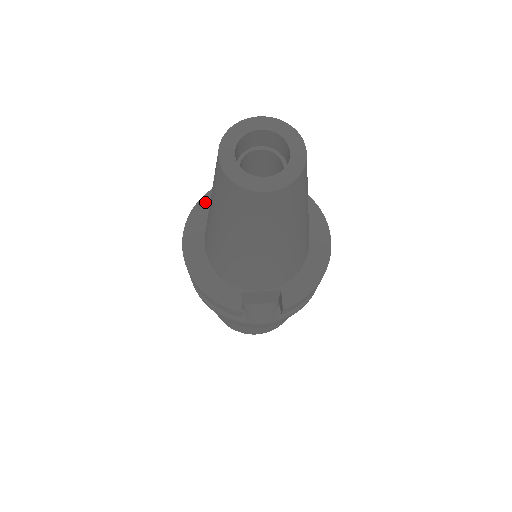
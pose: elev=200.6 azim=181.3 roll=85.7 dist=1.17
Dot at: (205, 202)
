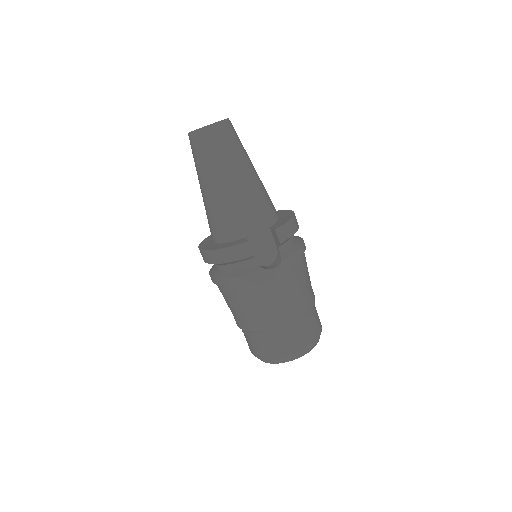
Dot at: (208, 238)
